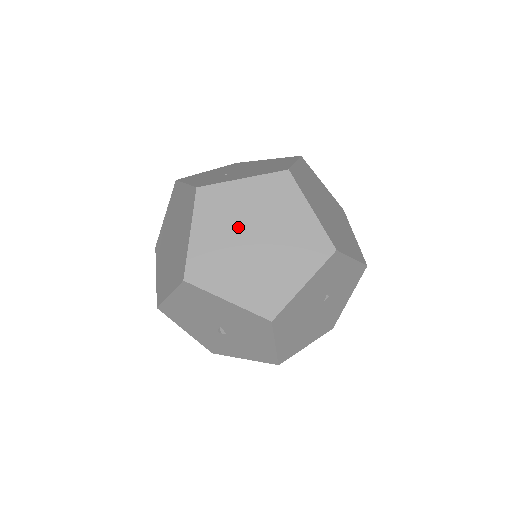
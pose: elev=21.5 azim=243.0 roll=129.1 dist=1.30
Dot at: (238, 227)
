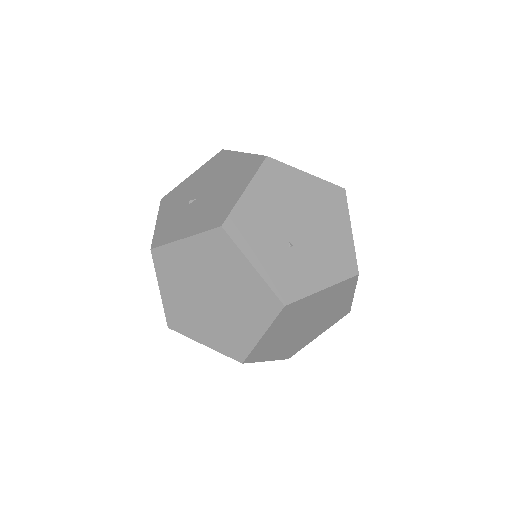
Dot at: (300, 321)
